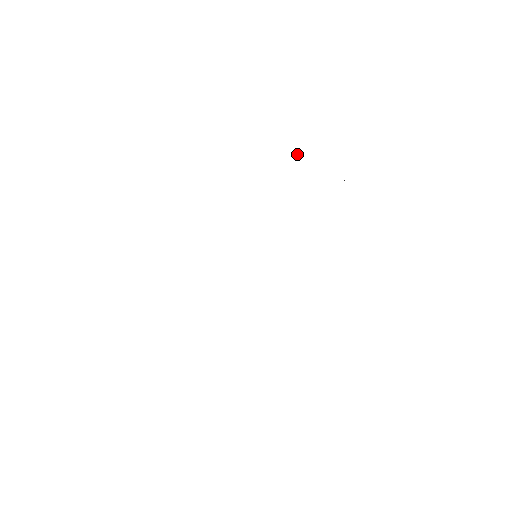
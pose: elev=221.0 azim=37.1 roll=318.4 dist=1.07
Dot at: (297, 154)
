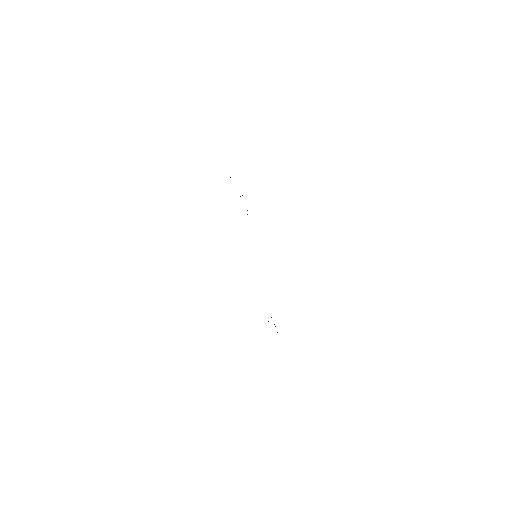
Dot at: occluded
